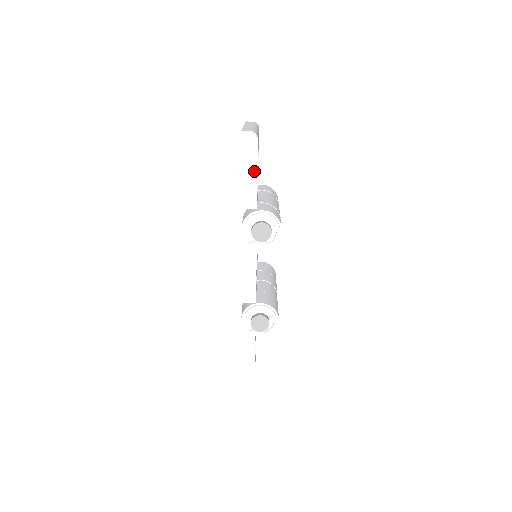
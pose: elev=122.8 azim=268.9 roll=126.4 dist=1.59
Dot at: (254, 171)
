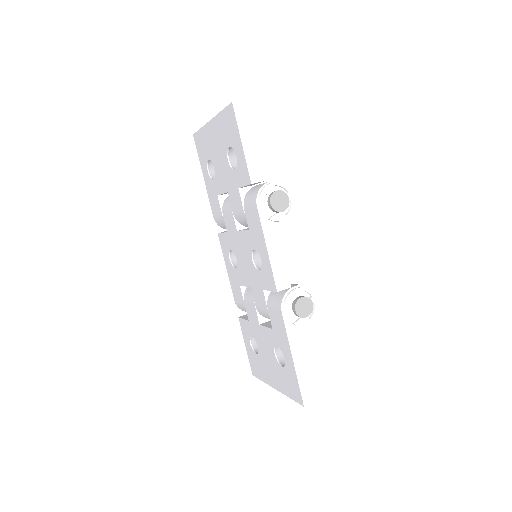
Dot at: (254, 141)
